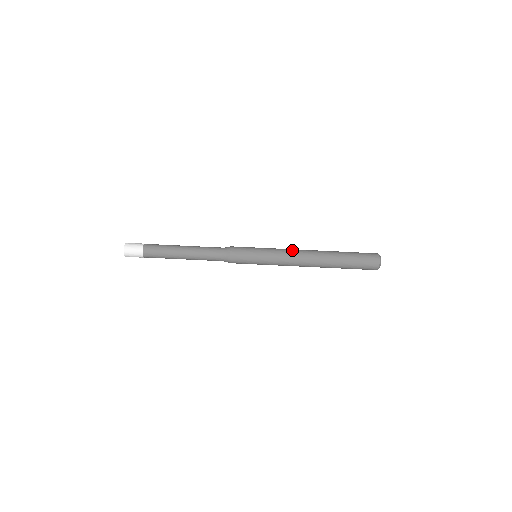
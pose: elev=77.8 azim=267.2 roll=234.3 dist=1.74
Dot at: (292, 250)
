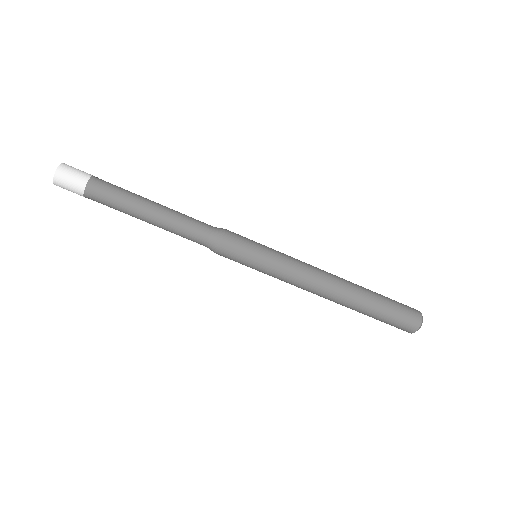
Dot at: (311, 269)
